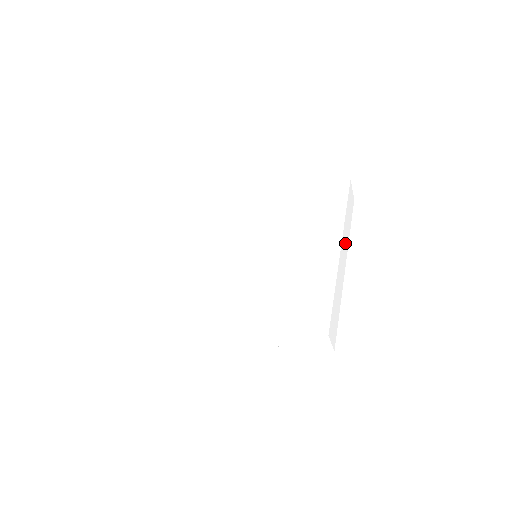
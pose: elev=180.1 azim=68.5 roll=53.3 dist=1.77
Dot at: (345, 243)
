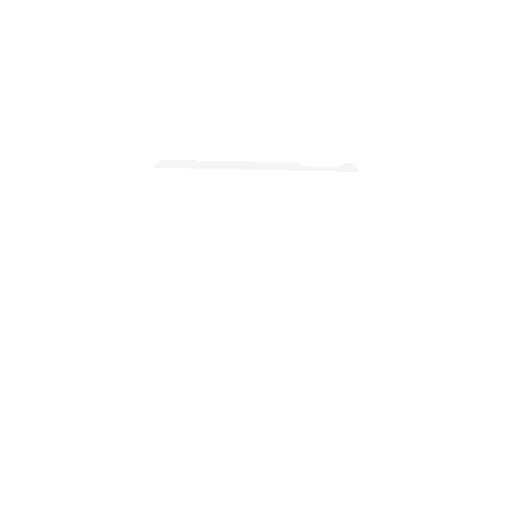
Dot at: occluded
